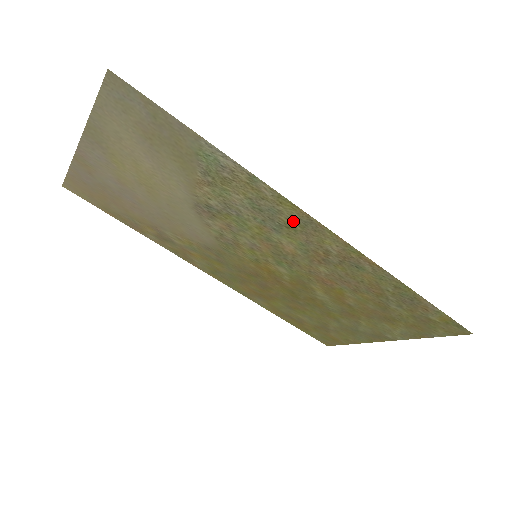
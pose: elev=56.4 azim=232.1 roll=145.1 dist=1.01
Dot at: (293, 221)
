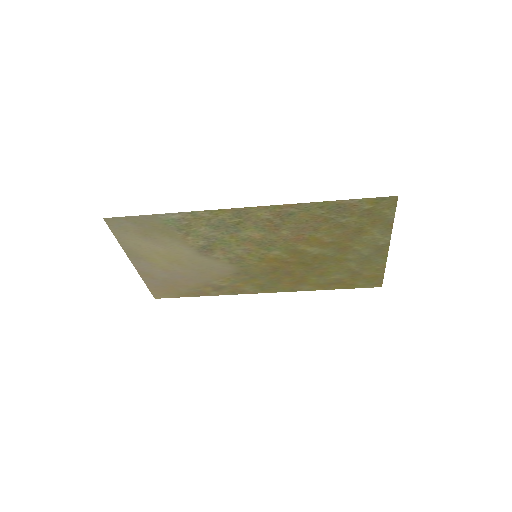
Dot at: (234, 218)
